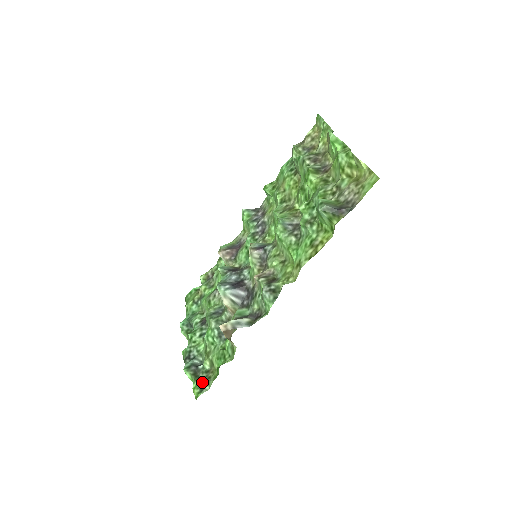
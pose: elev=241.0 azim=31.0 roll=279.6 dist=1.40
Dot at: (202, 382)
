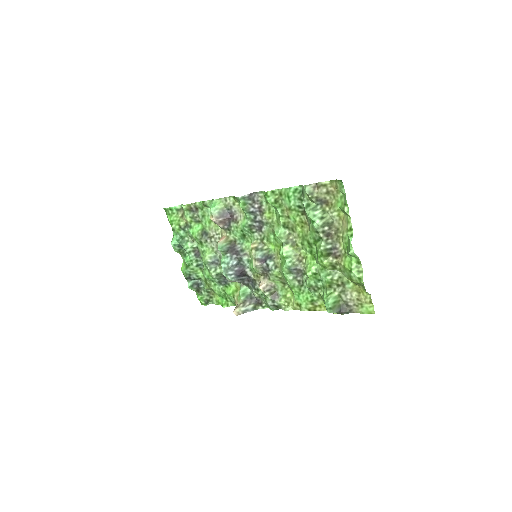
Dot at: (206, 298)
